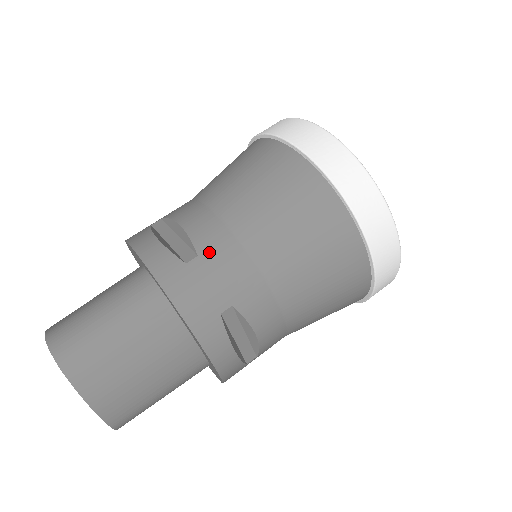
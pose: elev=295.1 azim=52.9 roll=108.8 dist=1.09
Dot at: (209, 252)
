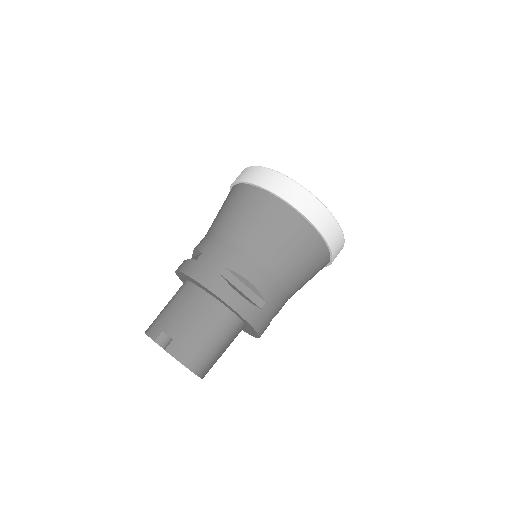
Dot at: (271, 298)
